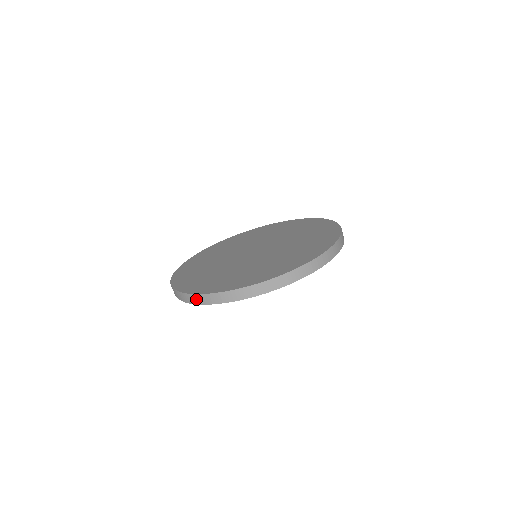
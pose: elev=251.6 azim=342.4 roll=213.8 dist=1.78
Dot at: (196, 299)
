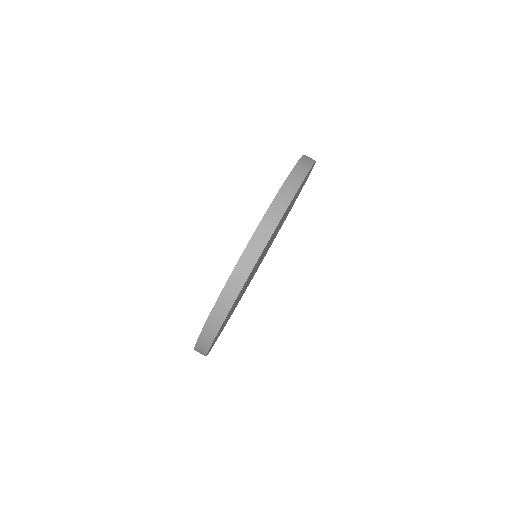
Dot at: (200, 353)
